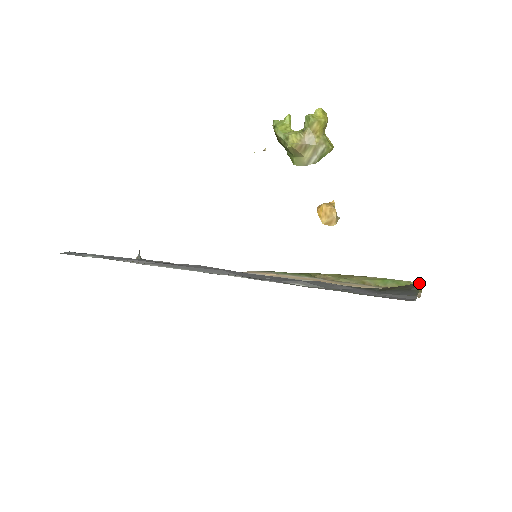
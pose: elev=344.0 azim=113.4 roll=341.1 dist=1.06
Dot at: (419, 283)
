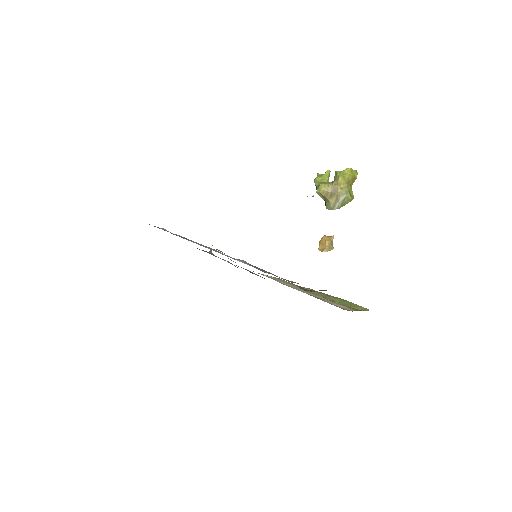
Dot at: occluded
